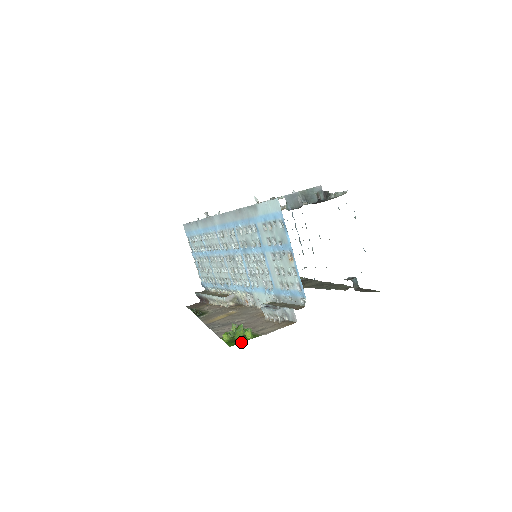
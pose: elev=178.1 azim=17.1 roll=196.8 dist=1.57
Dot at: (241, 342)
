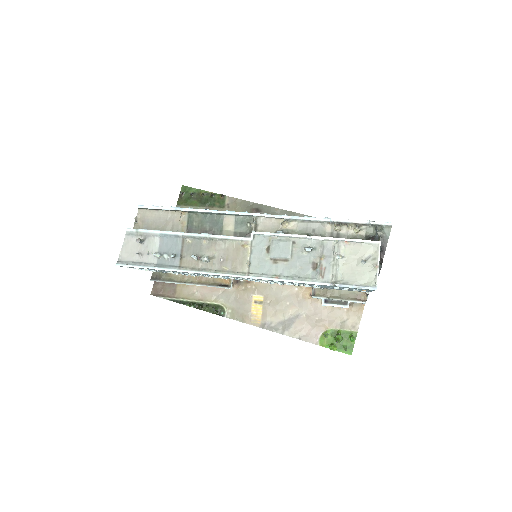
Dot at: (353, 346)
